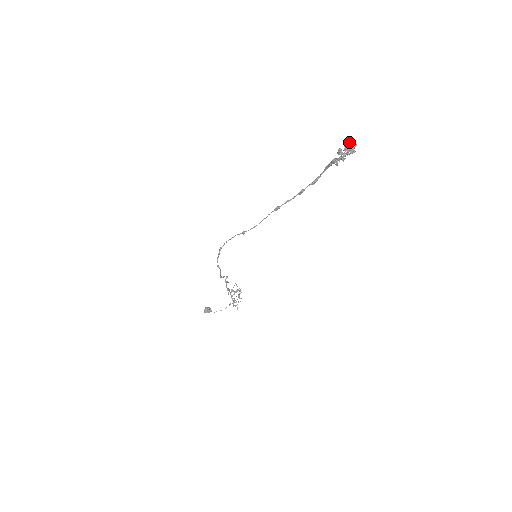
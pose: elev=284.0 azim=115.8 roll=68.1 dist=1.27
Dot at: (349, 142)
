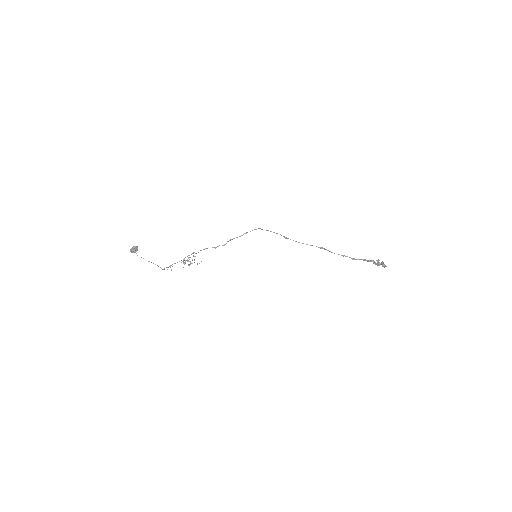
Dot at: (383, 263)
